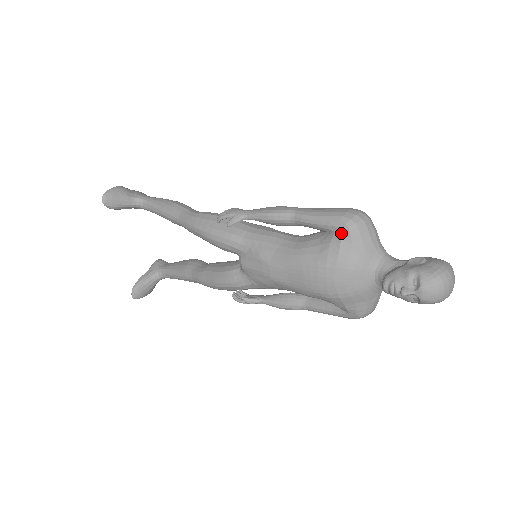
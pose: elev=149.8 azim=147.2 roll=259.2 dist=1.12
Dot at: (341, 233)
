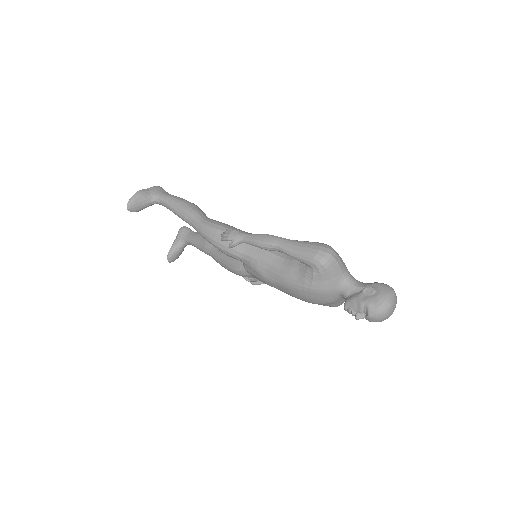
Dot at: (313, 270)
